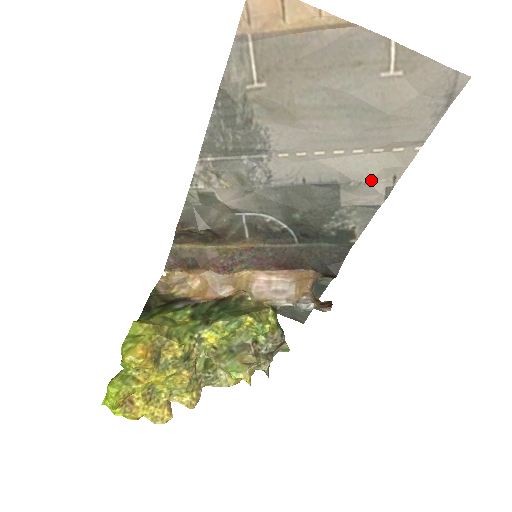
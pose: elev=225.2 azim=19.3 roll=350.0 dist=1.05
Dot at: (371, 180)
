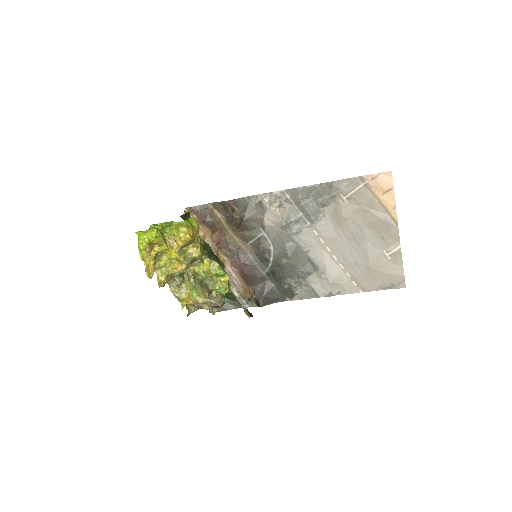
Dot at: (332, 283)
